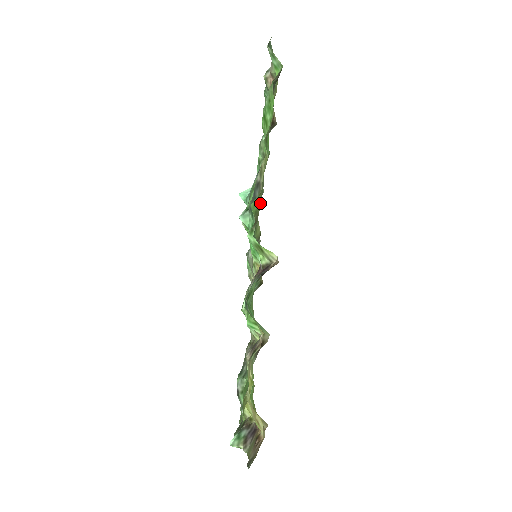
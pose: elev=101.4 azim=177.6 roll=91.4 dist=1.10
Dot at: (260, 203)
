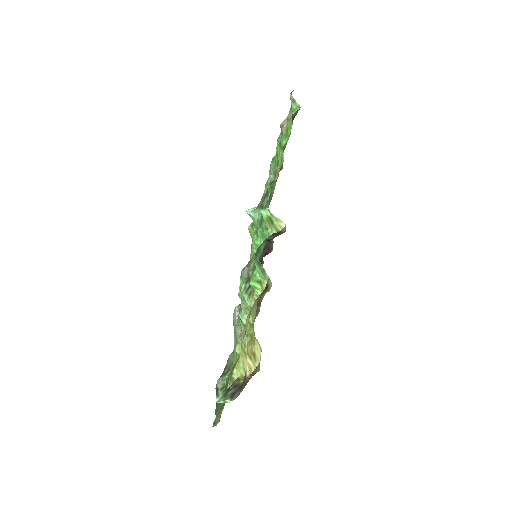
Dot at: (273, 193)
